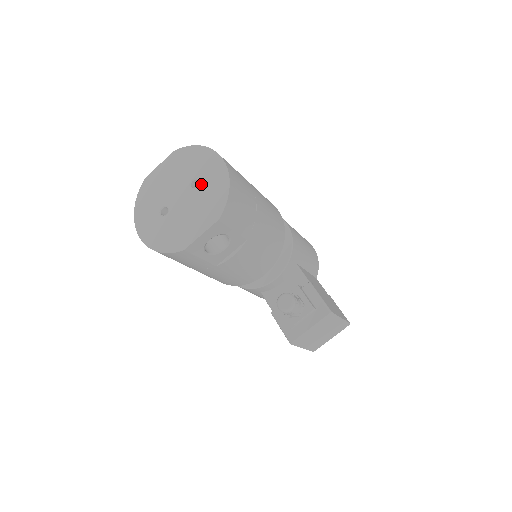
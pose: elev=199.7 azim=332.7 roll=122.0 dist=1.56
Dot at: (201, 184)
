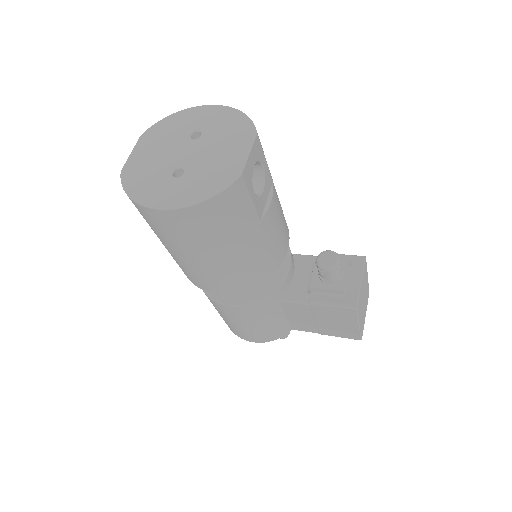
Dot at: (205, 130)
